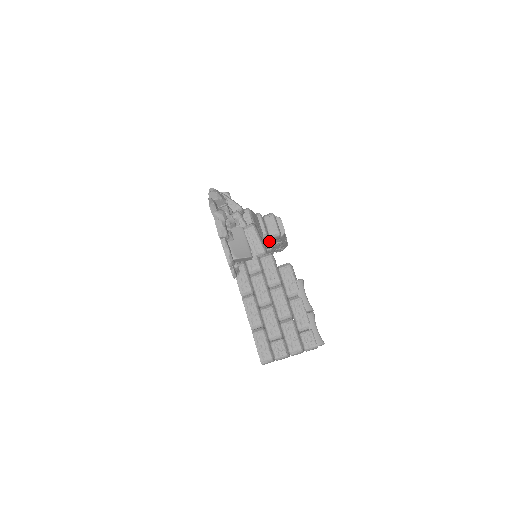
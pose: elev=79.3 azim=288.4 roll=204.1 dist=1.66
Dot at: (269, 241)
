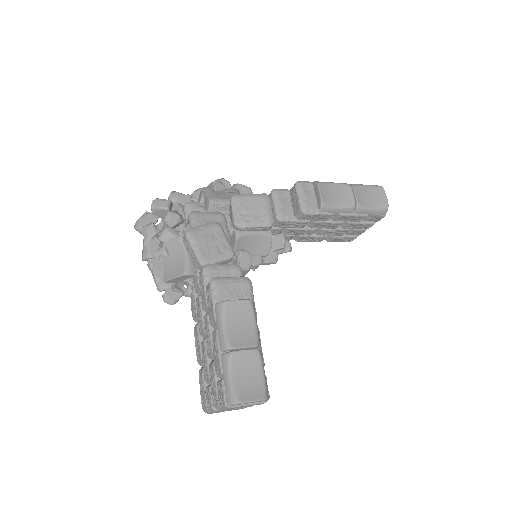
Dot at: (314, 220)
